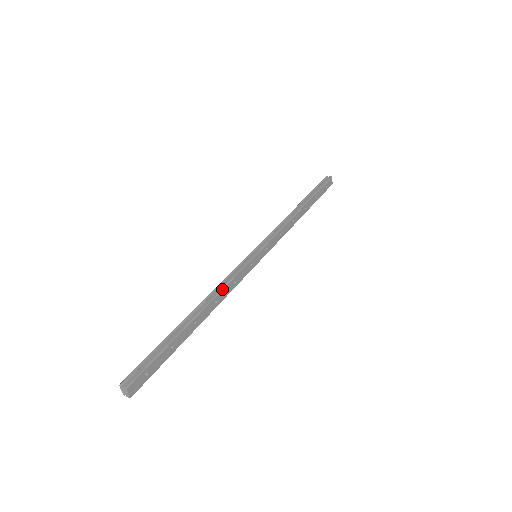
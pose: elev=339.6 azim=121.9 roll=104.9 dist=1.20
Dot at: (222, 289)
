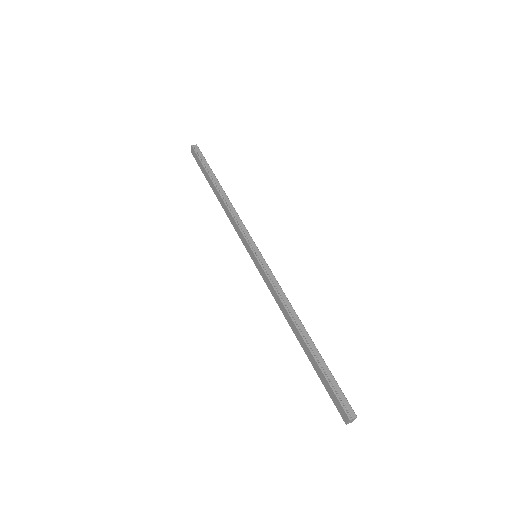
Dot at: (288, 300)
